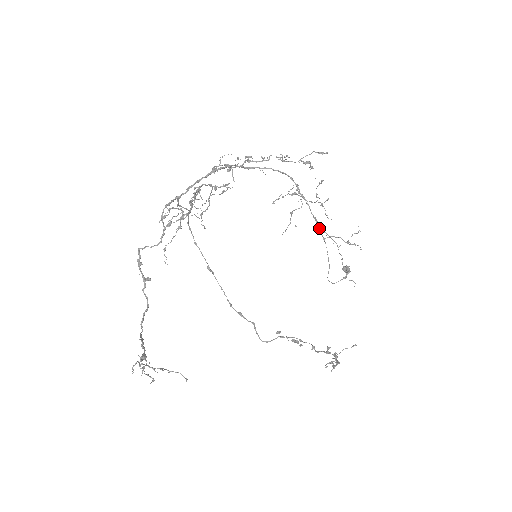
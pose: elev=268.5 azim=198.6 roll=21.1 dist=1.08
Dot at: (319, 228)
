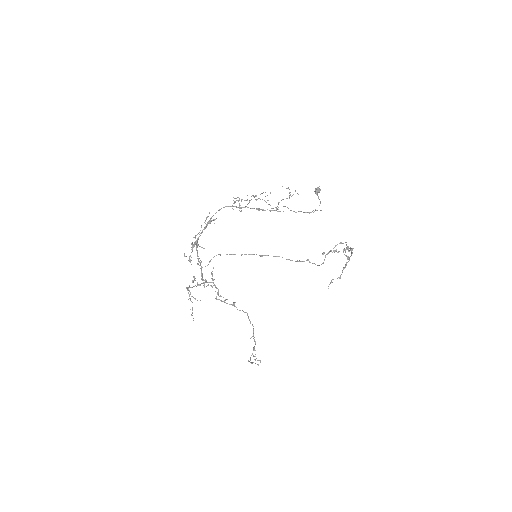
Dot at: occluded
